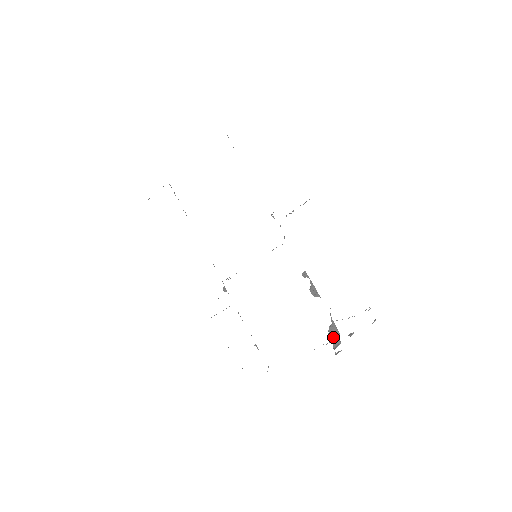
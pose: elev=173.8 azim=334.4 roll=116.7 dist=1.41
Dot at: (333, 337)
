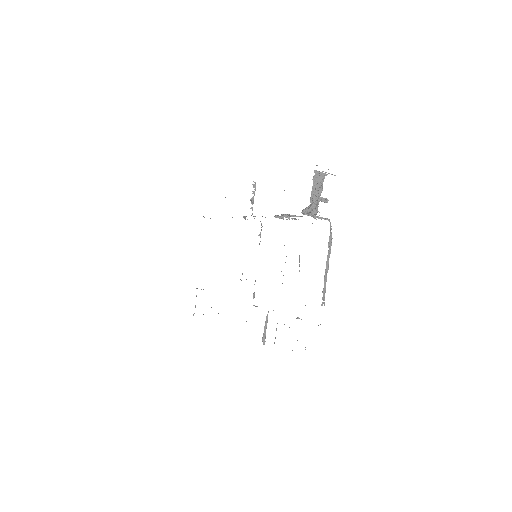
Dot at: (312, 216)
